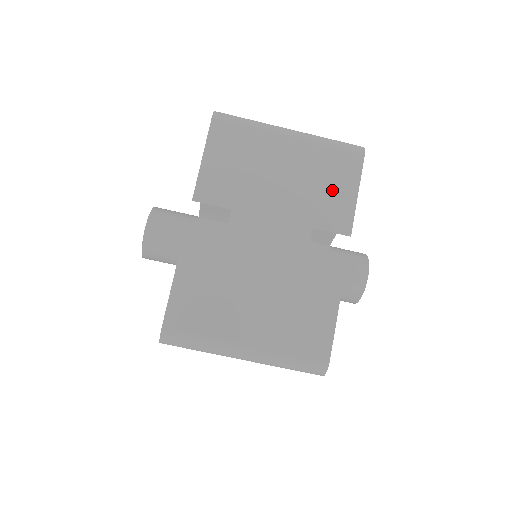
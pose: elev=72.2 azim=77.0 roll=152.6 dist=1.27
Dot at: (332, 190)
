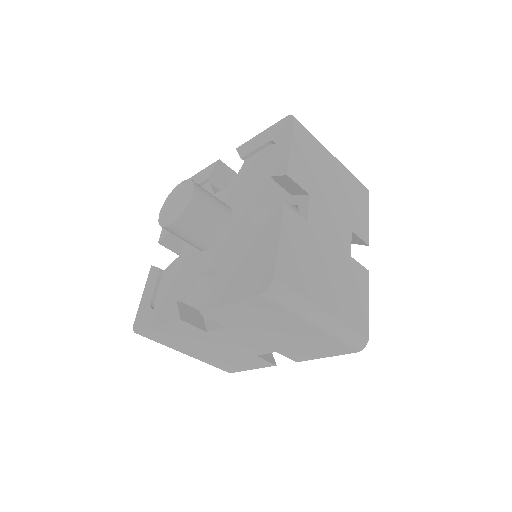
Dot at: (358, 208)
